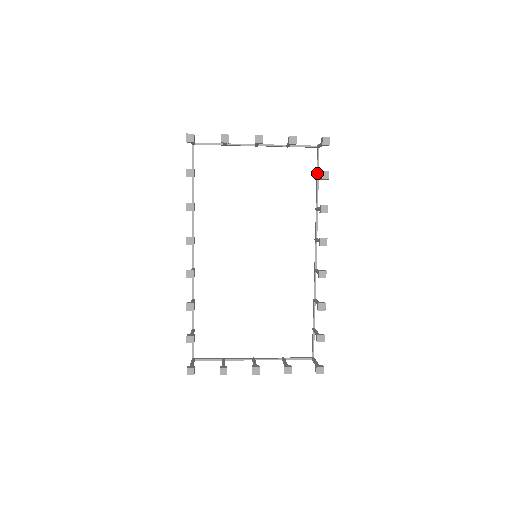
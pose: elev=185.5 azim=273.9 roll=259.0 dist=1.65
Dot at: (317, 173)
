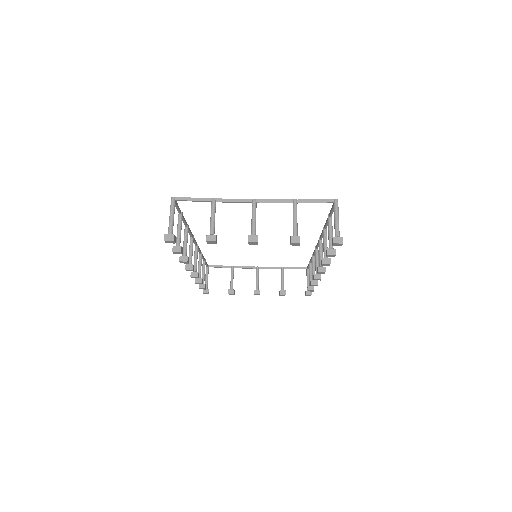
Dot at: (330, 215)
